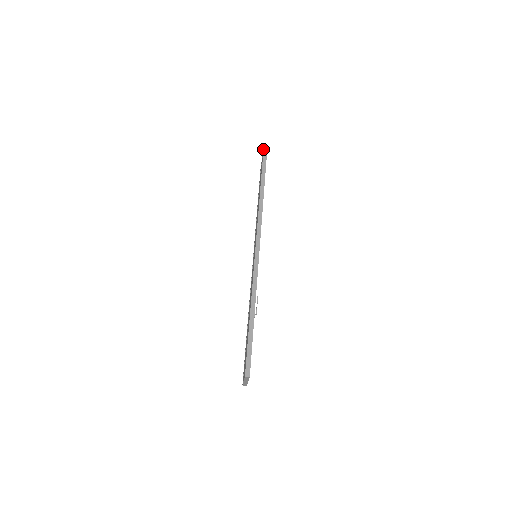
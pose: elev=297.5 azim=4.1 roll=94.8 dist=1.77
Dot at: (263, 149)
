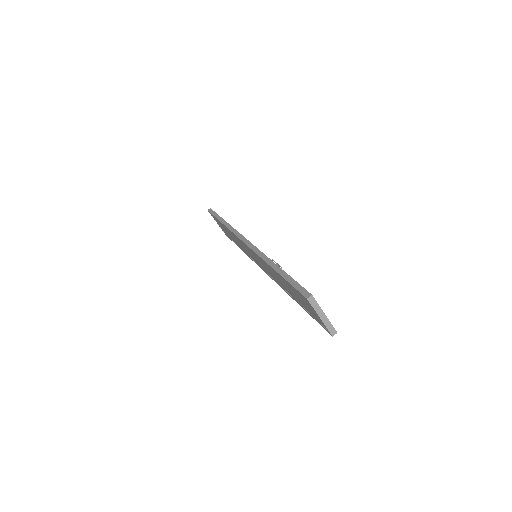
Dot at: (208, 211)
